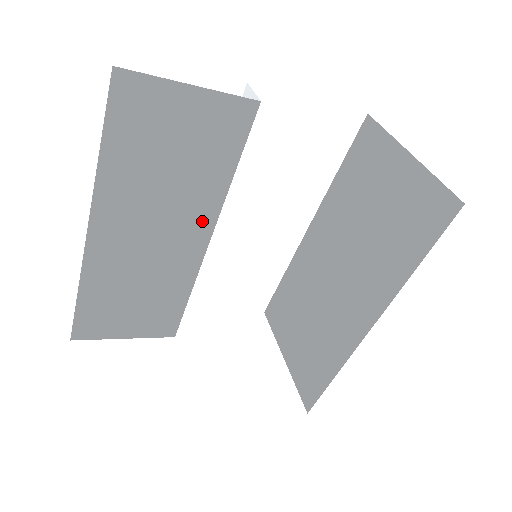
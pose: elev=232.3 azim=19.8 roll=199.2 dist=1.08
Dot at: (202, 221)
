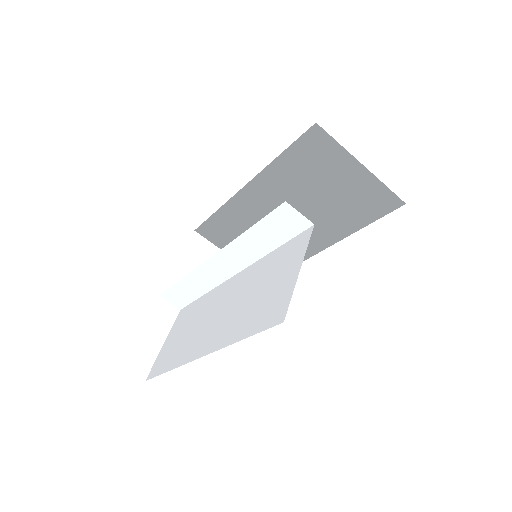
Dot at: (241, 278)
